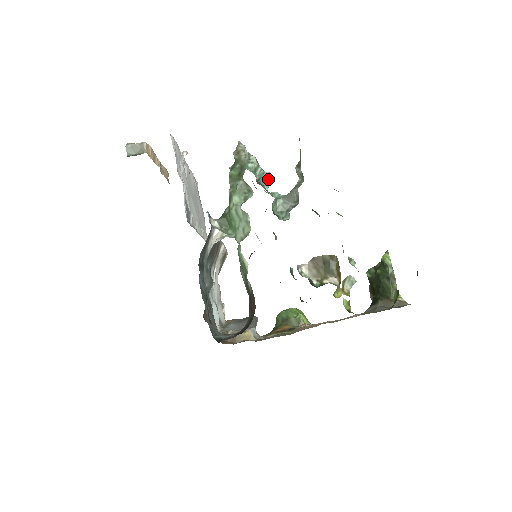
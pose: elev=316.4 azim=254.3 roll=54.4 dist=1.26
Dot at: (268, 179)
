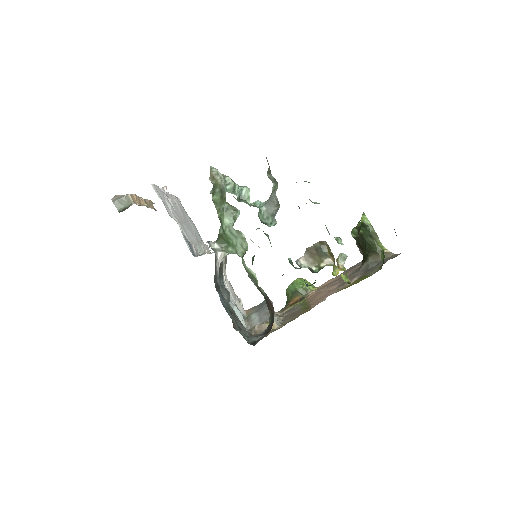
Dot at: (247, 194)
